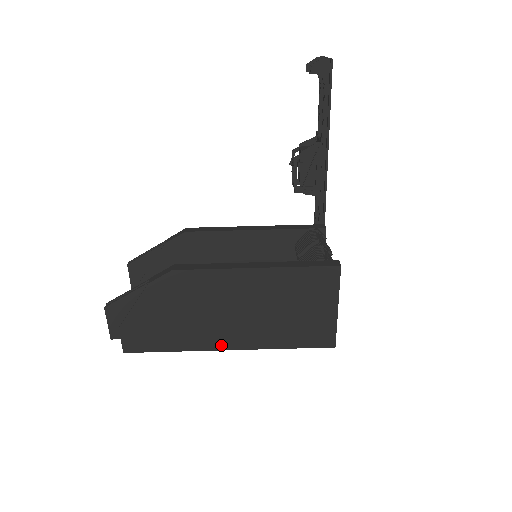
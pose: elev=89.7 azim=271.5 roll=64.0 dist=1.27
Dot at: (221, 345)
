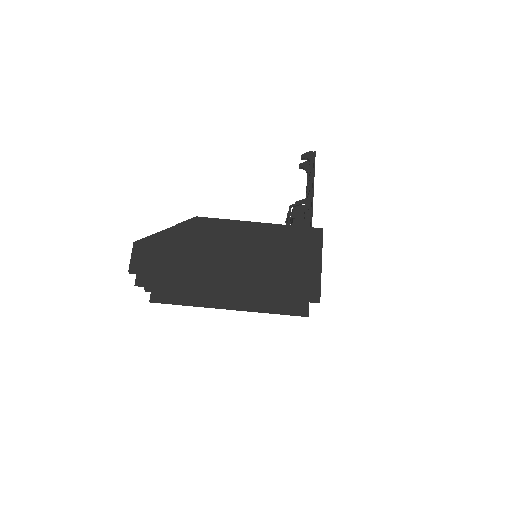
Dot at: (221, 289)
